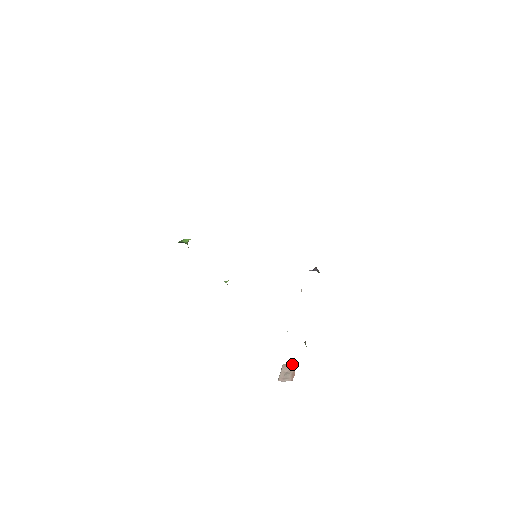
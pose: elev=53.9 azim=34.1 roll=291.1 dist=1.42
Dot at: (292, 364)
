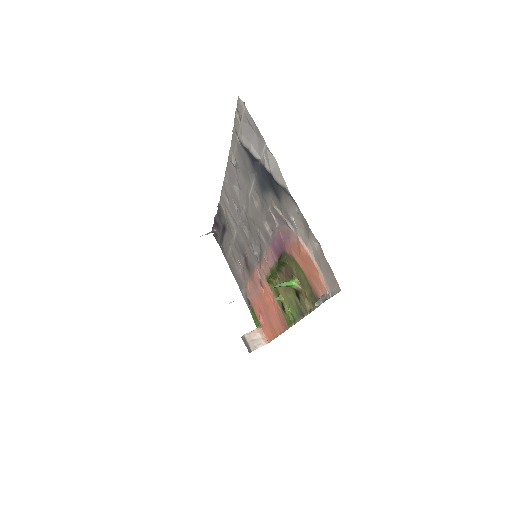
Dot at: (255, 330)
